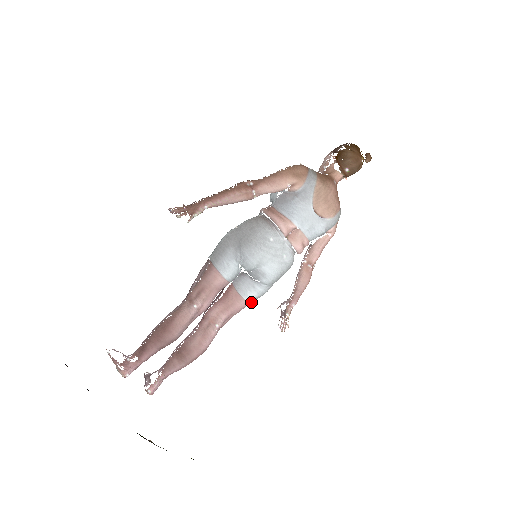
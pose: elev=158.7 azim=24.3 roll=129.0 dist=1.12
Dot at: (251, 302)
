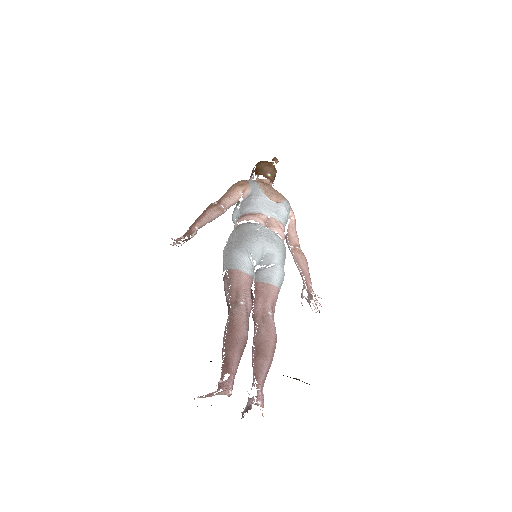
Dot at: (279, 288)
